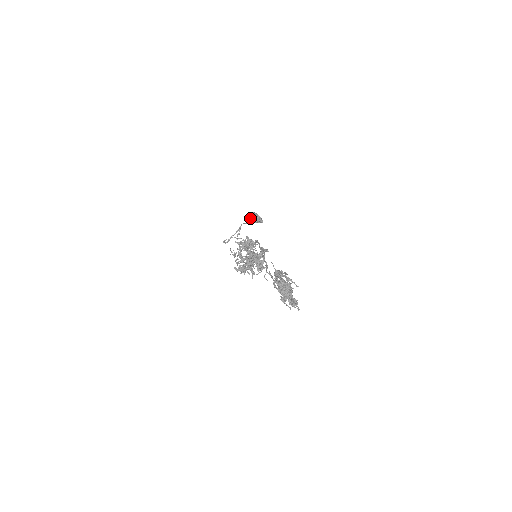
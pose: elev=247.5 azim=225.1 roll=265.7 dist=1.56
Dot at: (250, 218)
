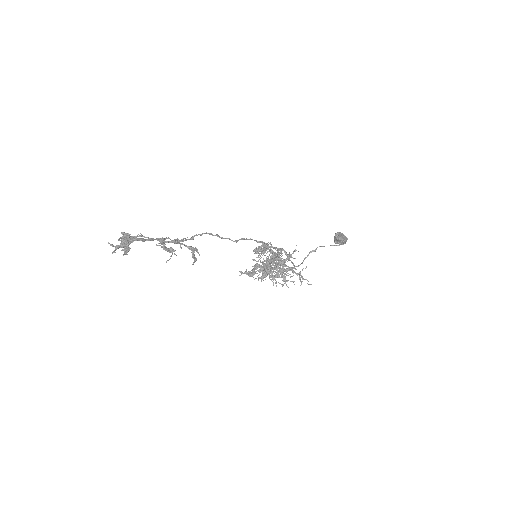
Dot at: occluded
